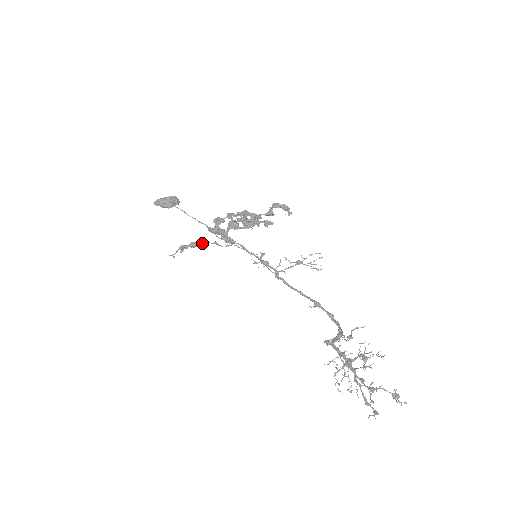
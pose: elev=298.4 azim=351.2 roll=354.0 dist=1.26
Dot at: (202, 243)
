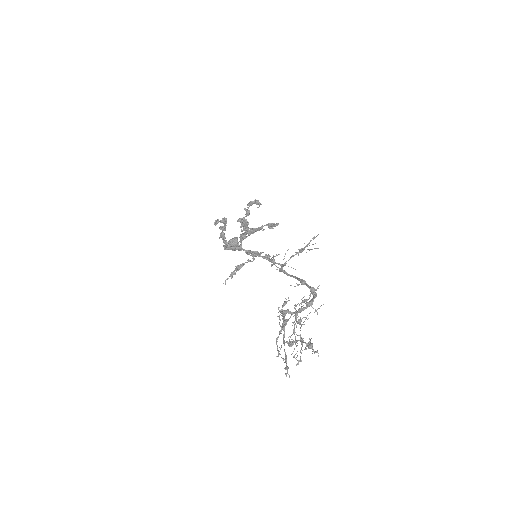
Dot at: (242, 265)
